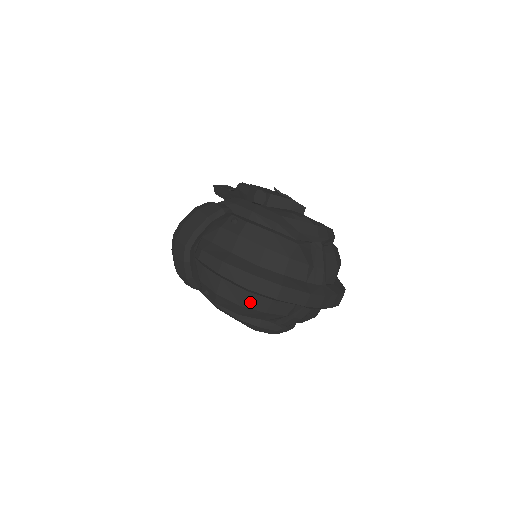
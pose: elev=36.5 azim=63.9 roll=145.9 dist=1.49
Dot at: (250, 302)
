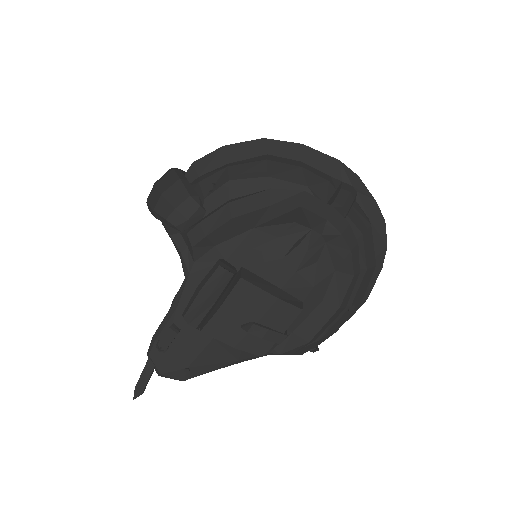
Dot at: (275, 159)
